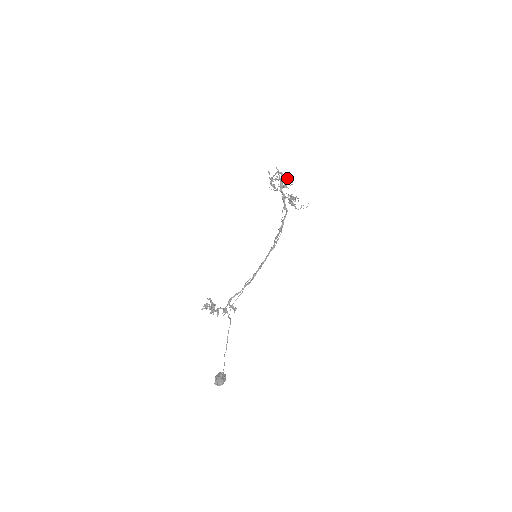
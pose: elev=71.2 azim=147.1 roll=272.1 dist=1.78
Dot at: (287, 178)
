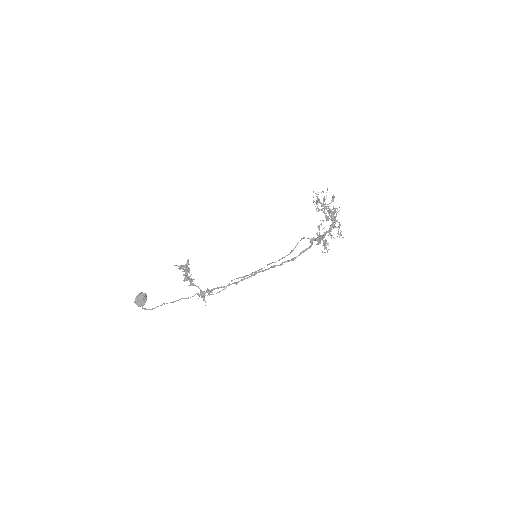
Dot at: (339, 228)
